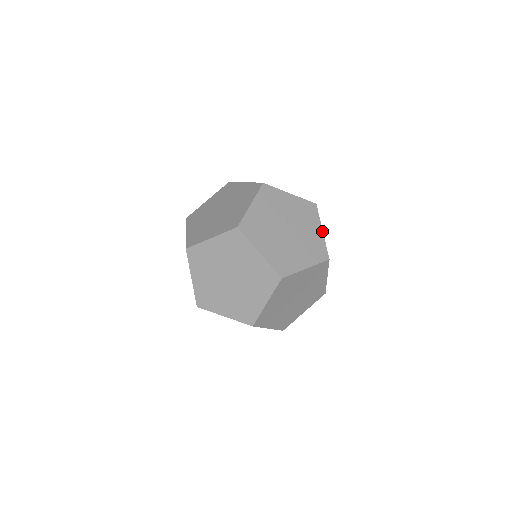
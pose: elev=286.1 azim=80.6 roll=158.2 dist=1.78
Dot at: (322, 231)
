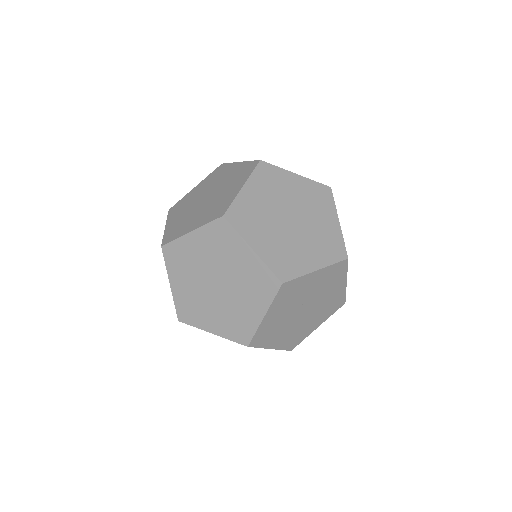
Dot at: (346, 283)
